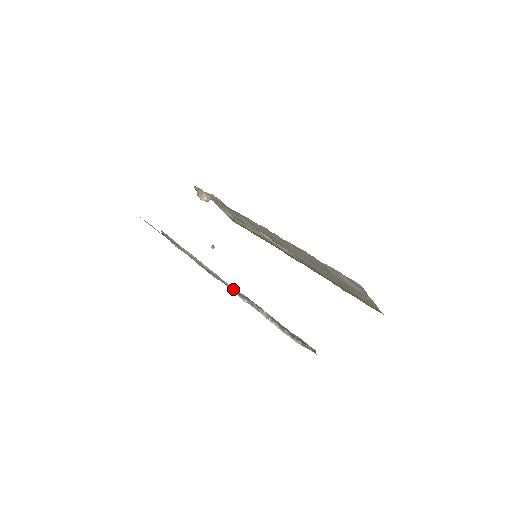
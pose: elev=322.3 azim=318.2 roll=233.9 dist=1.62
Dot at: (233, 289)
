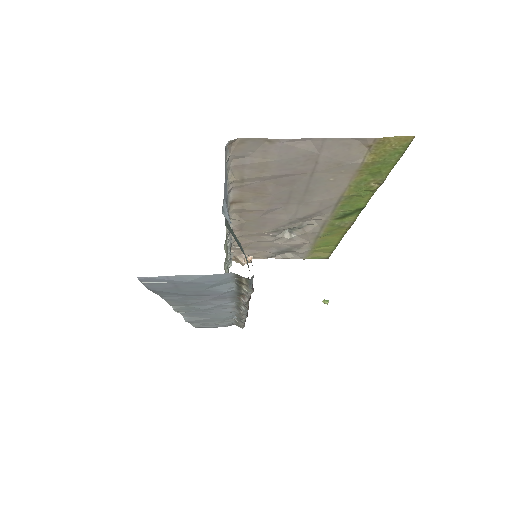
Dot at: (204, 306)
